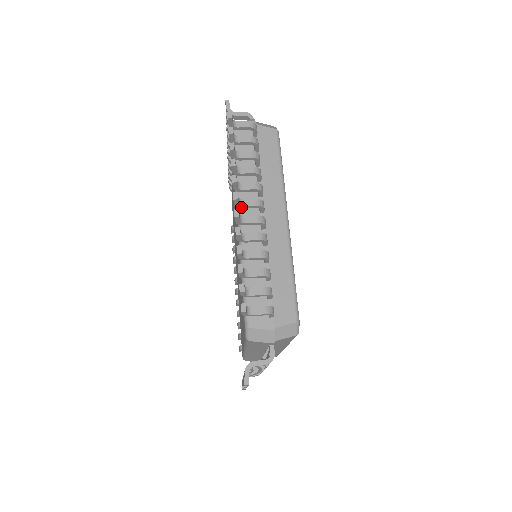
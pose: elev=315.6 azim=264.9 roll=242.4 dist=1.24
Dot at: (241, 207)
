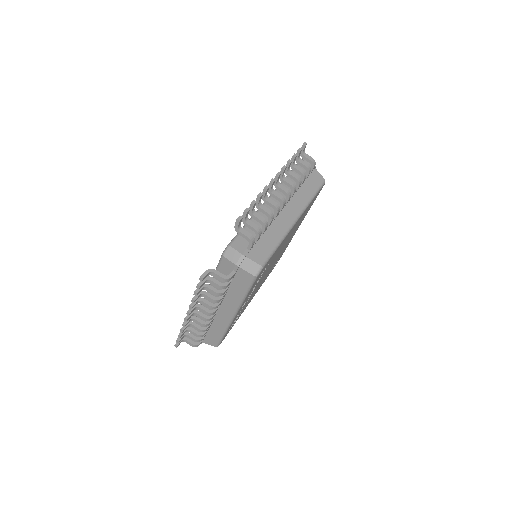
Dot at: (198, 308)
